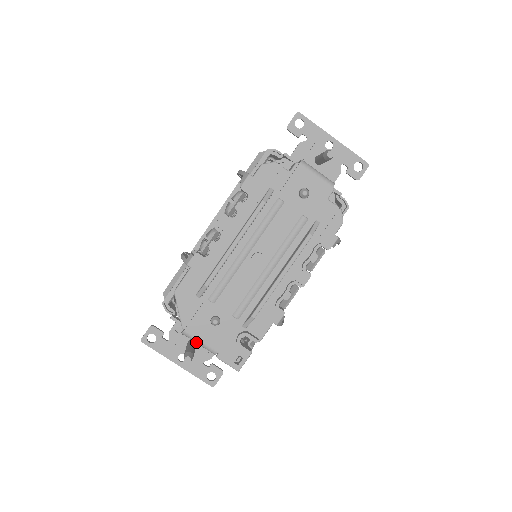
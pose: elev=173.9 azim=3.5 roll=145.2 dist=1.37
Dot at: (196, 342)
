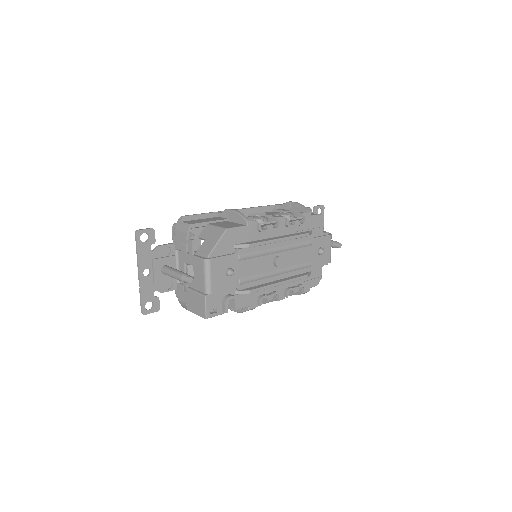
Dot at: (206, 274)
